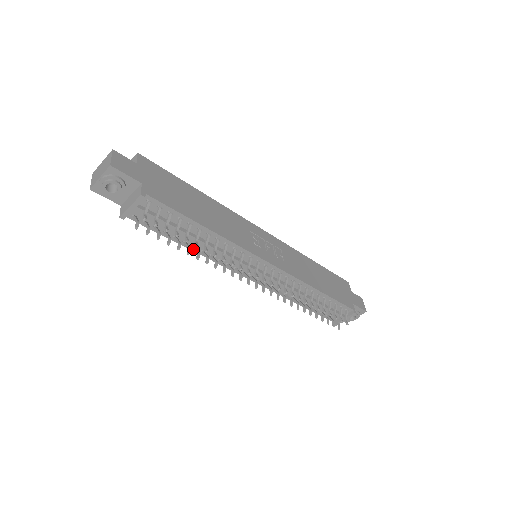
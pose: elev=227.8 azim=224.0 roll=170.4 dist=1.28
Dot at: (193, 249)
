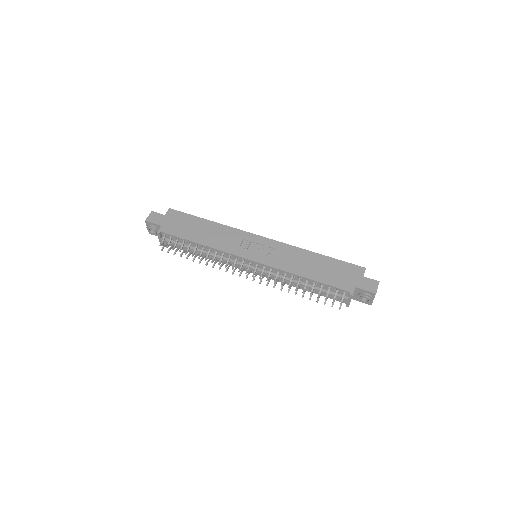
Dot at: occluded
